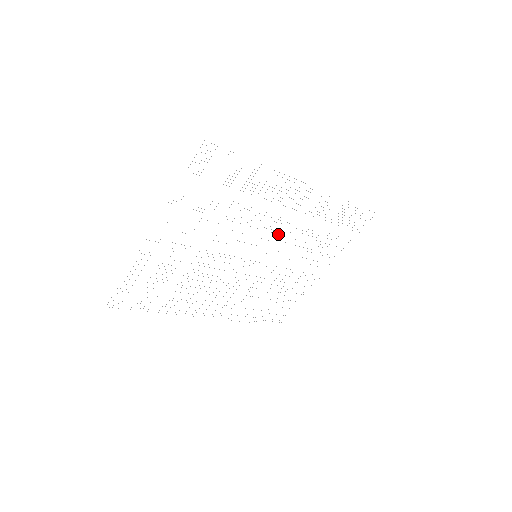
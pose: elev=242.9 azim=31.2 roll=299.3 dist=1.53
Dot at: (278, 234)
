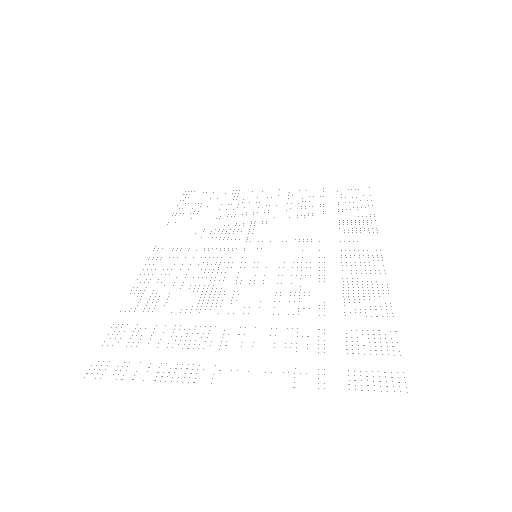
Dot at: occluded
